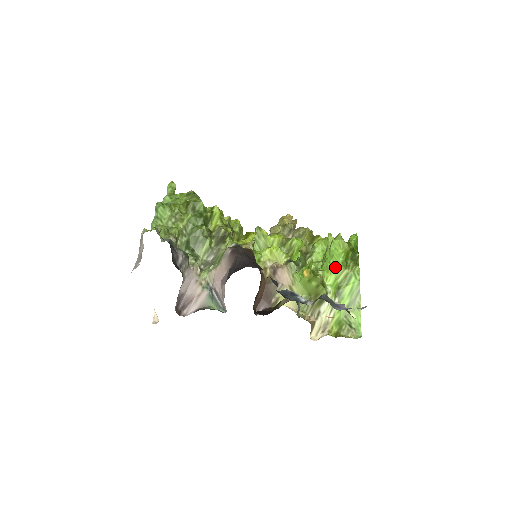
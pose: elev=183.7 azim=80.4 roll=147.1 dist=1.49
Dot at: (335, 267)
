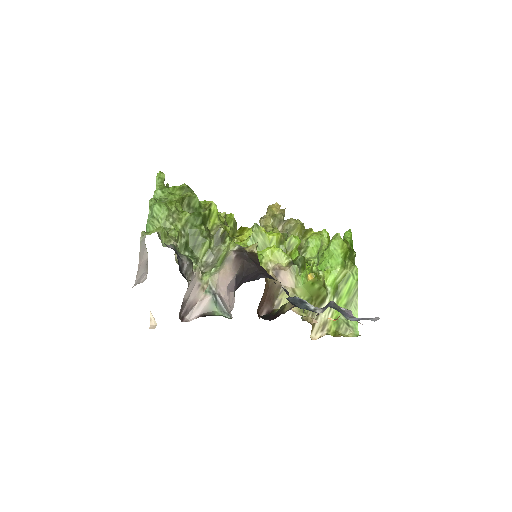
Dot at: (334, 267)
